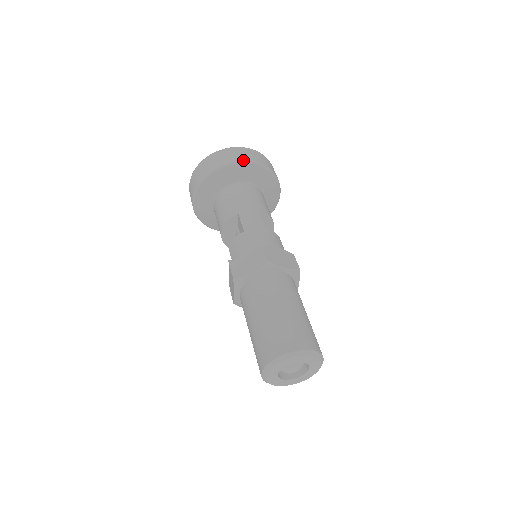
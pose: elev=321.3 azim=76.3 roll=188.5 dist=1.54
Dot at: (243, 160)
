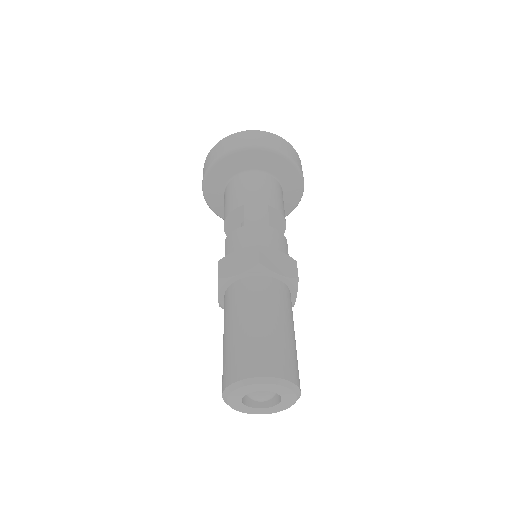
Dot at: (262, 145)
